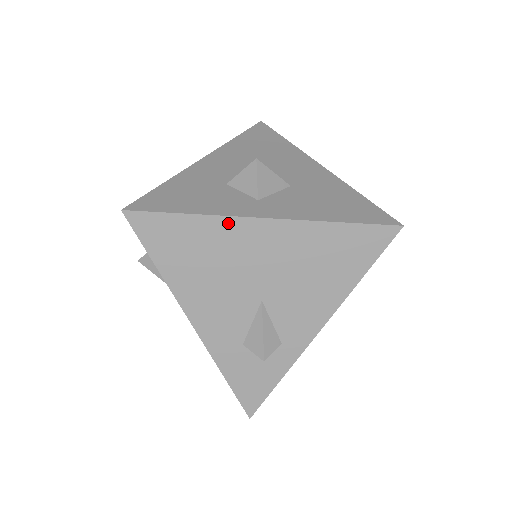
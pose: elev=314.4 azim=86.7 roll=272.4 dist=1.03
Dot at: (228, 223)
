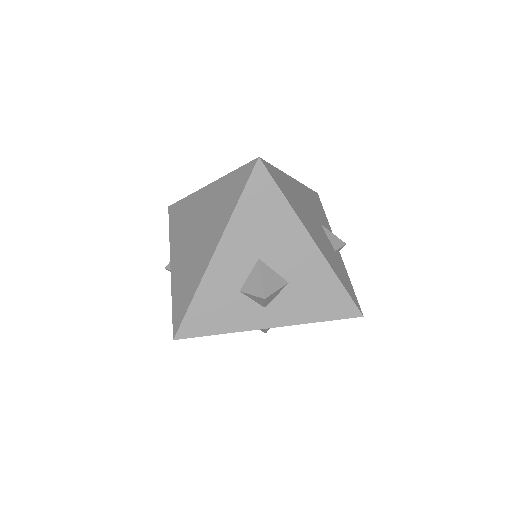
Dot at: occluded
